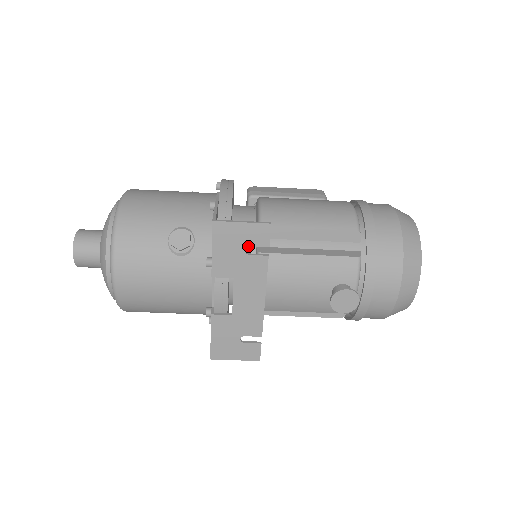
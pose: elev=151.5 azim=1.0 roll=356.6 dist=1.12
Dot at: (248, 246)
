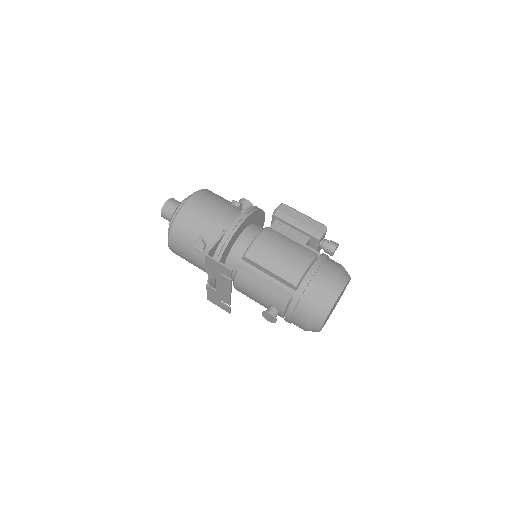
Dot at: (221, 272)
